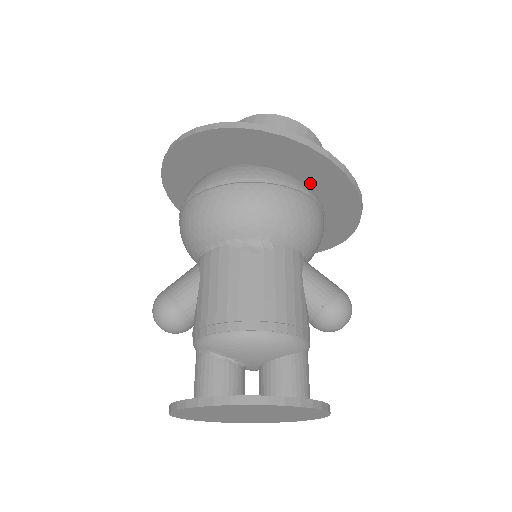
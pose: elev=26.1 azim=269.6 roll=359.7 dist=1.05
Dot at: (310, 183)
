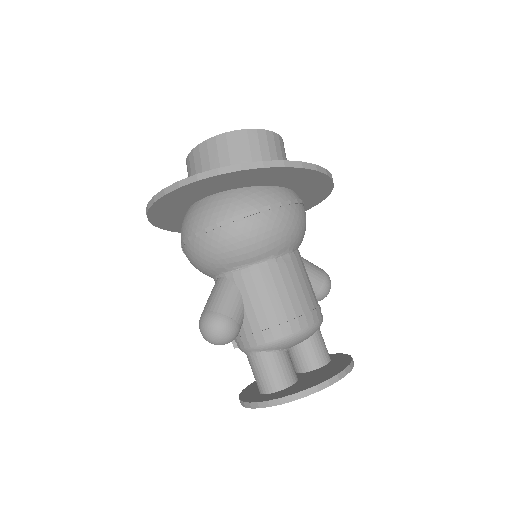
Dot at: (301, 192)
